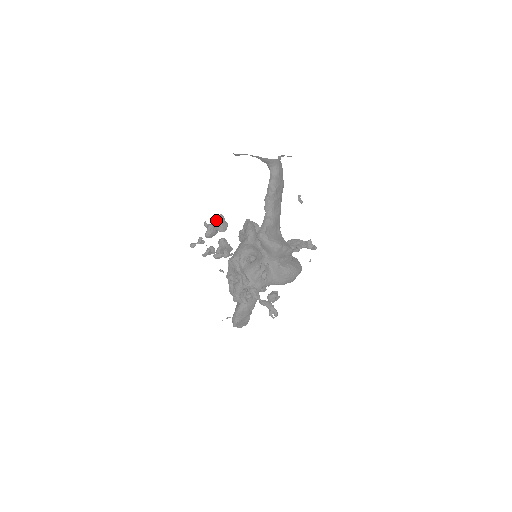
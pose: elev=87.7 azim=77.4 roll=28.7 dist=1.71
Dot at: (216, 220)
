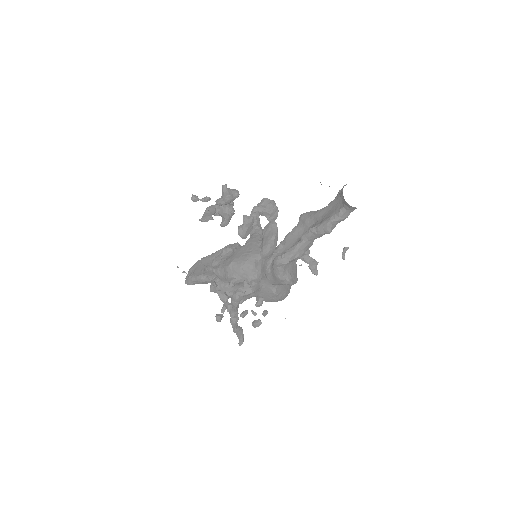
Dot at: (244, 222)
